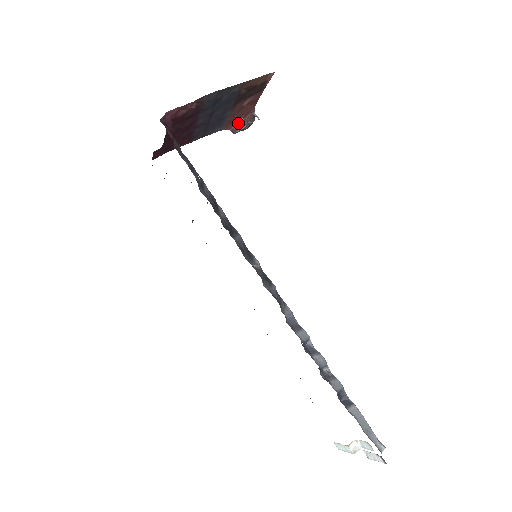
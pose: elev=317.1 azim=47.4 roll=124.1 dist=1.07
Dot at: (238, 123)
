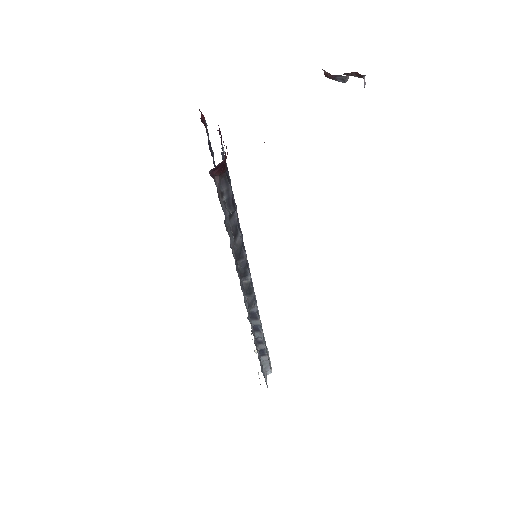
Dot at: (337, 75)
